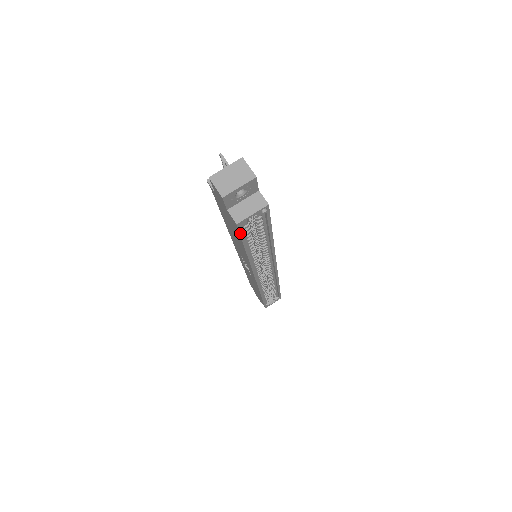
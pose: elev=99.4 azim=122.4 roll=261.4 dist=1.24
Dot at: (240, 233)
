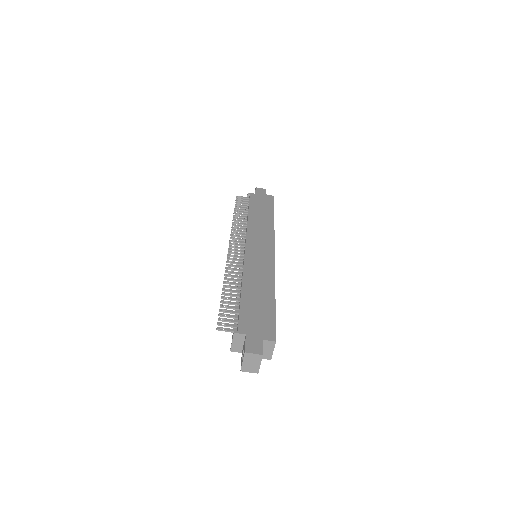
Dot at: occluded
